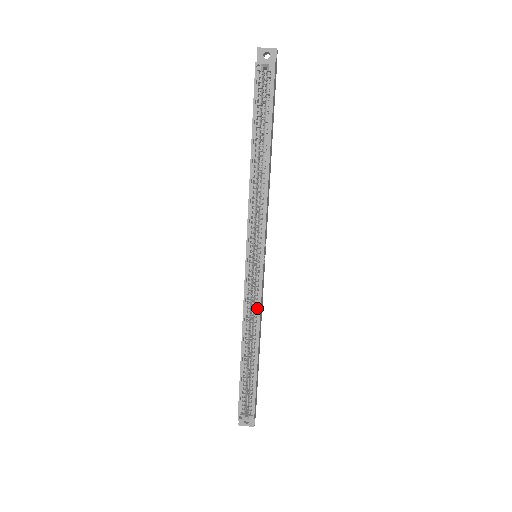
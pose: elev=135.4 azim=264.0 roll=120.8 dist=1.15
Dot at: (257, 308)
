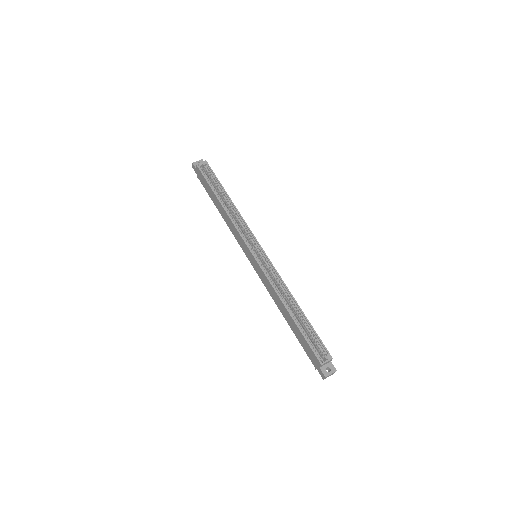
Dot at: (278, 279)
